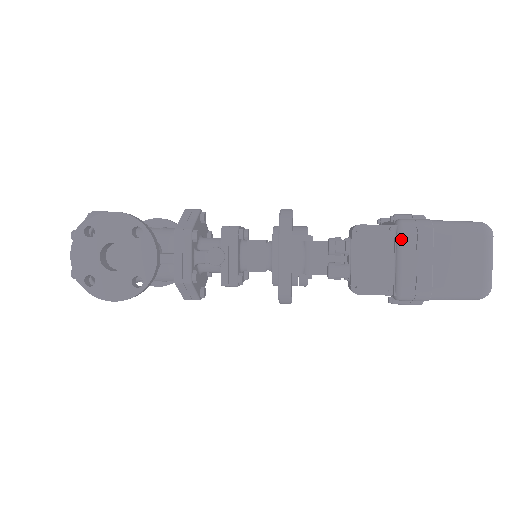
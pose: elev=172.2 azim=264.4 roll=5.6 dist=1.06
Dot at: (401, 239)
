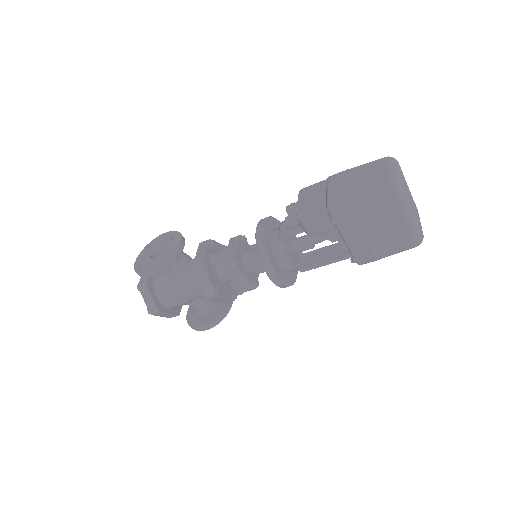
Dot at: (328, 181)
